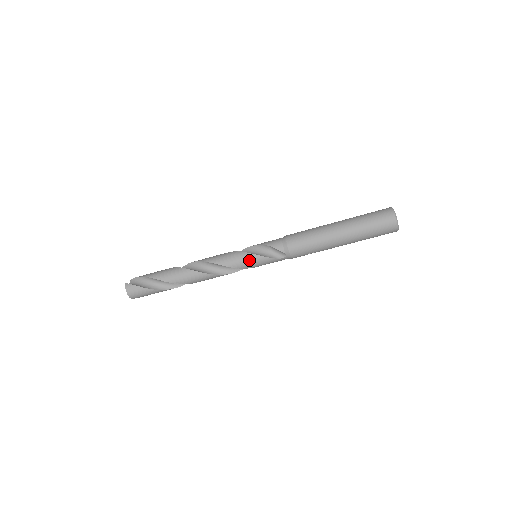
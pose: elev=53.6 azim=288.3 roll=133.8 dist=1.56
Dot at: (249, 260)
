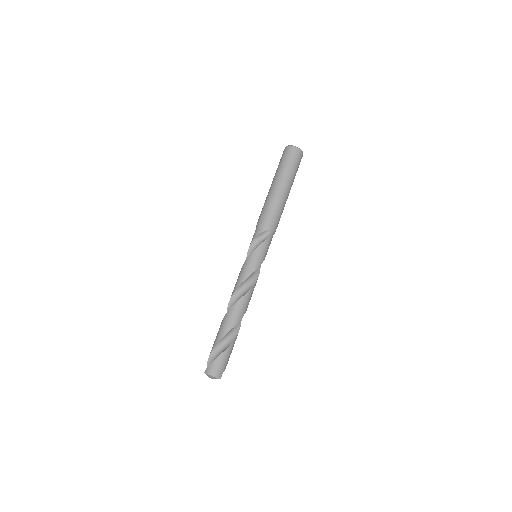
Dot at: (254, 258)
